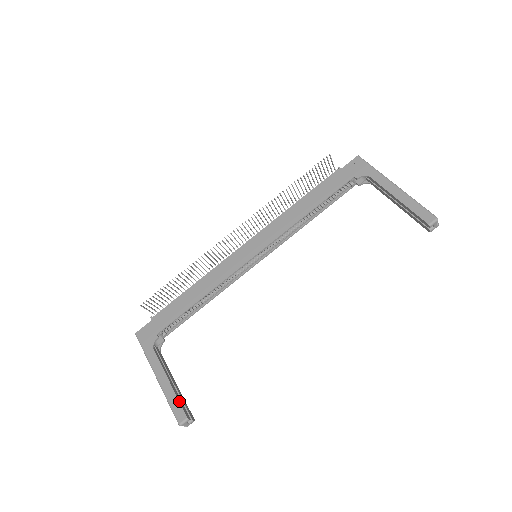
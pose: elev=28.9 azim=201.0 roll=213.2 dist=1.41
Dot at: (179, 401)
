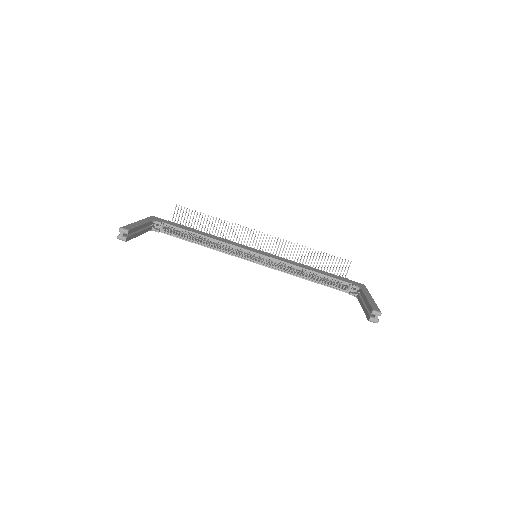
Dot at: (135, 227)
